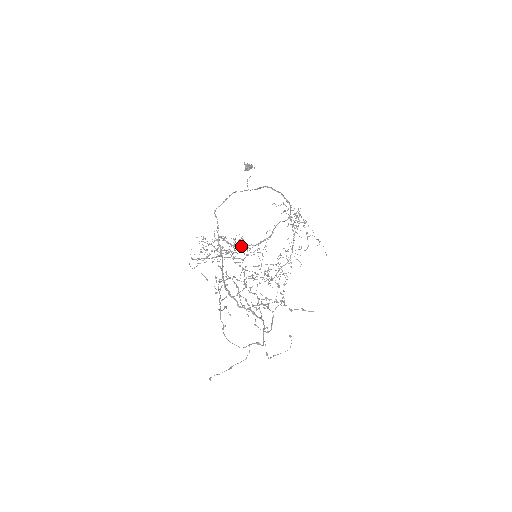
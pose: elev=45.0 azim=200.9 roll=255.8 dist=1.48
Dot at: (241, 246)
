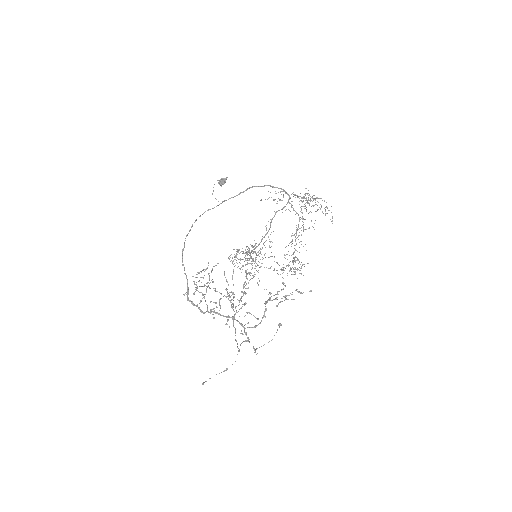
Dot at: (251, 251)
